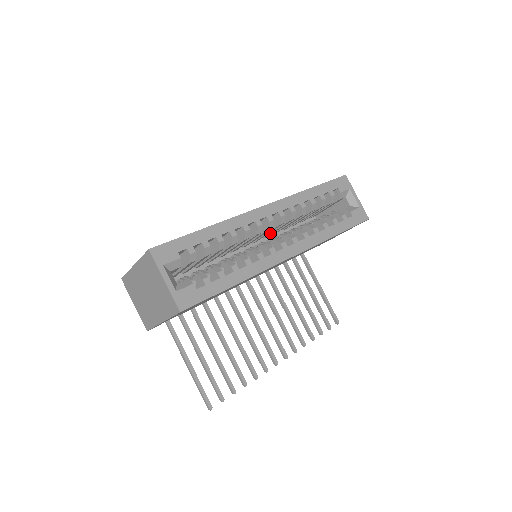
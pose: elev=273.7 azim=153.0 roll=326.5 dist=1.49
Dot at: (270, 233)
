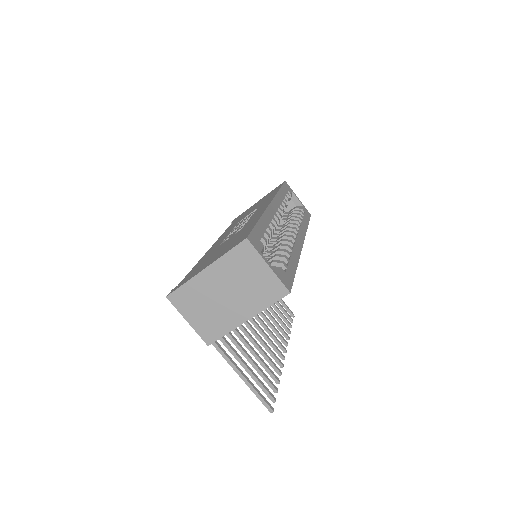
Dot at: occluded
